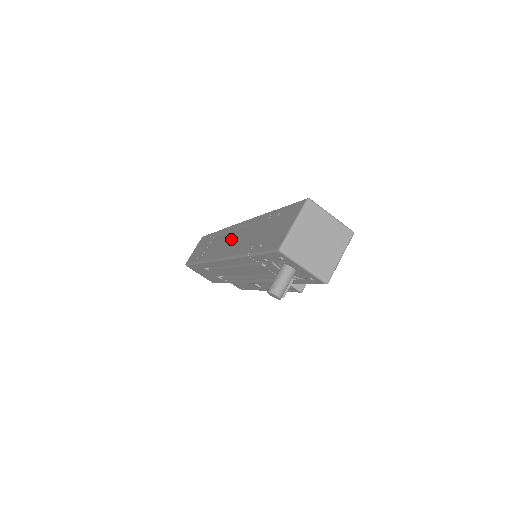
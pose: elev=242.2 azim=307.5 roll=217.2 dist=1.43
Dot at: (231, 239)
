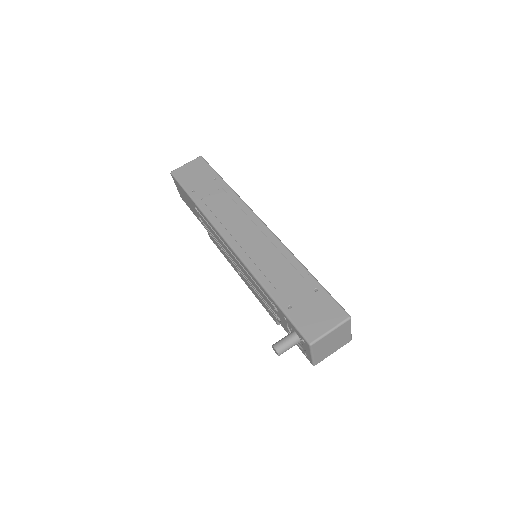
Dot at: (250, 235)
